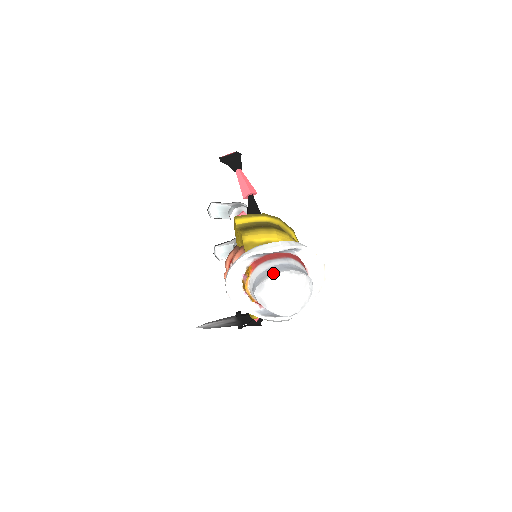
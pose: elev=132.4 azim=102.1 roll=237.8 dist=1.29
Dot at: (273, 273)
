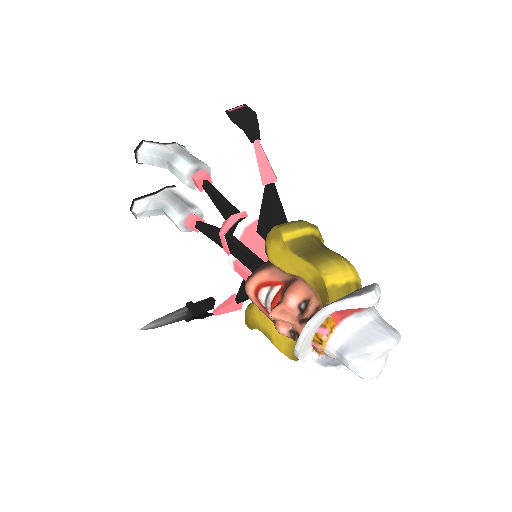
Dot at: (381, 340)
